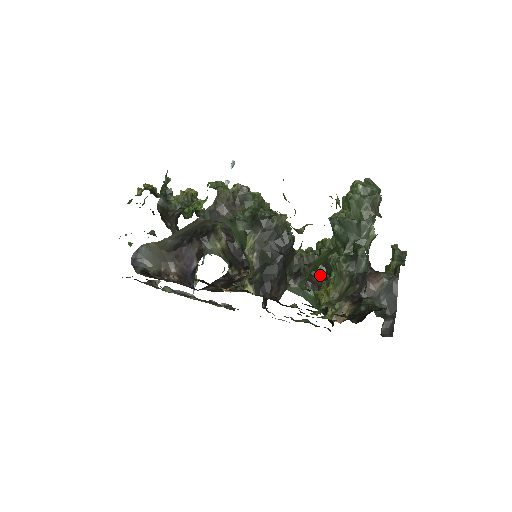
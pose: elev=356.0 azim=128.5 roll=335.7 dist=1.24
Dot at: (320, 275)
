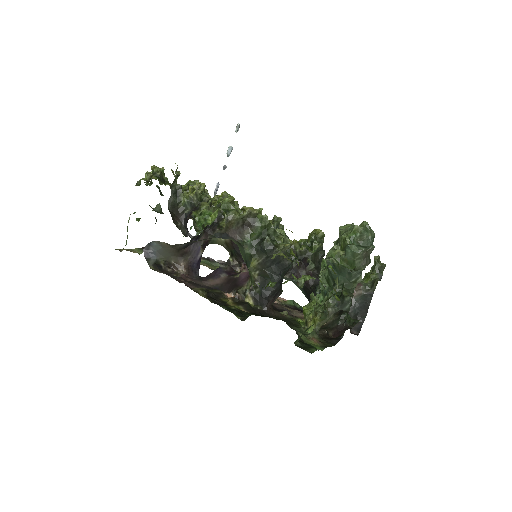
Dot at: (309, 269)
